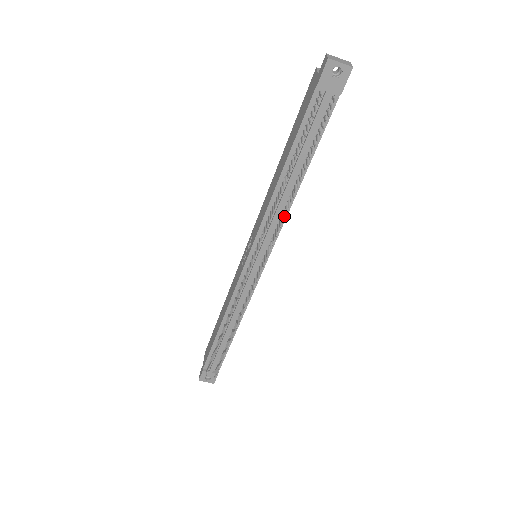
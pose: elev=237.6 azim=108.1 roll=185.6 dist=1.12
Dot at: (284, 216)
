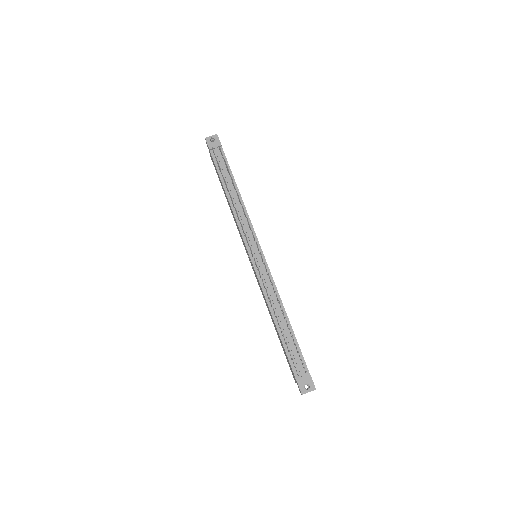
Dot at: occluded
